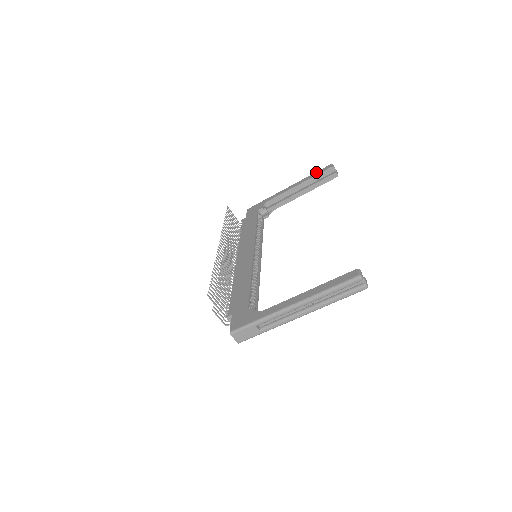
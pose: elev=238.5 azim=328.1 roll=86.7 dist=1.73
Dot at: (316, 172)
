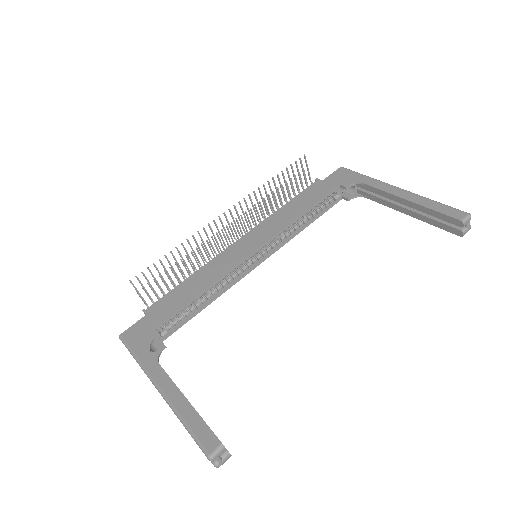
Dot at: (441, 205)
